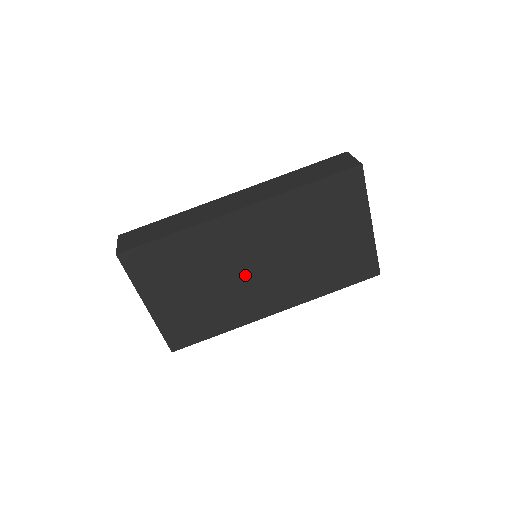
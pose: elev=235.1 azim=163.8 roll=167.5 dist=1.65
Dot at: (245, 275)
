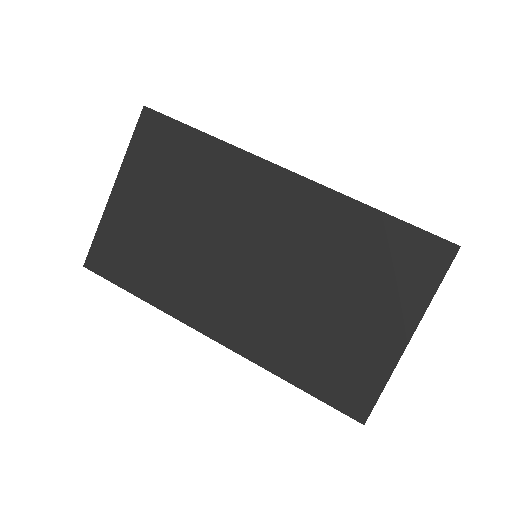
Dot at: (225, 253)
